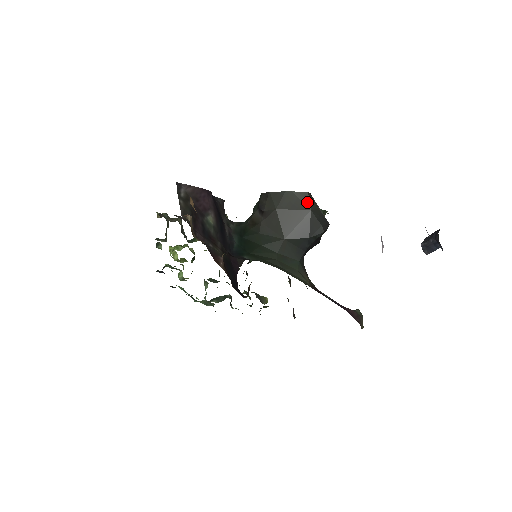
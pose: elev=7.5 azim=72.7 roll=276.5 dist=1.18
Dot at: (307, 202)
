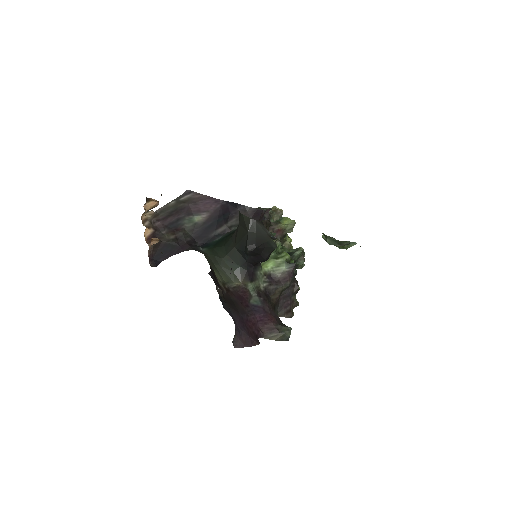
Dot at: (248, 225)
